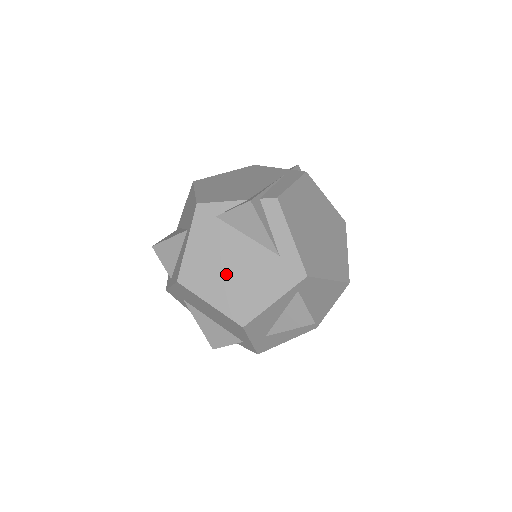
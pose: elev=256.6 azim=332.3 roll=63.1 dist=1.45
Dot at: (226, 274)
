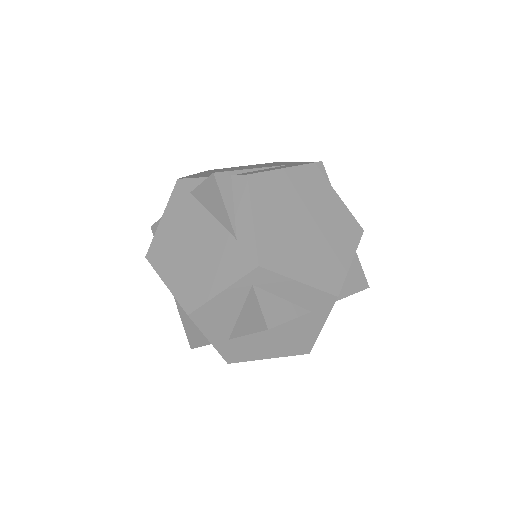
Dot at: (186, 254)
